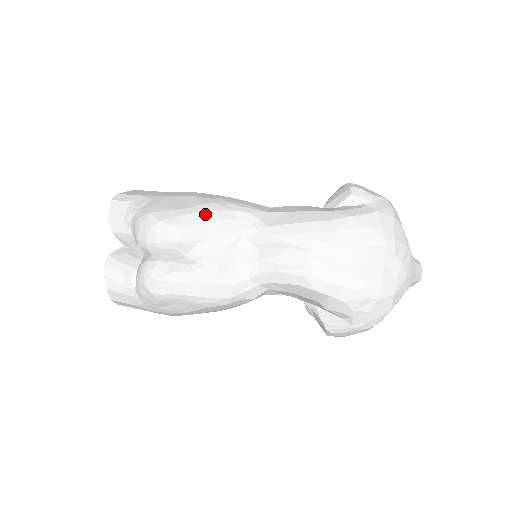
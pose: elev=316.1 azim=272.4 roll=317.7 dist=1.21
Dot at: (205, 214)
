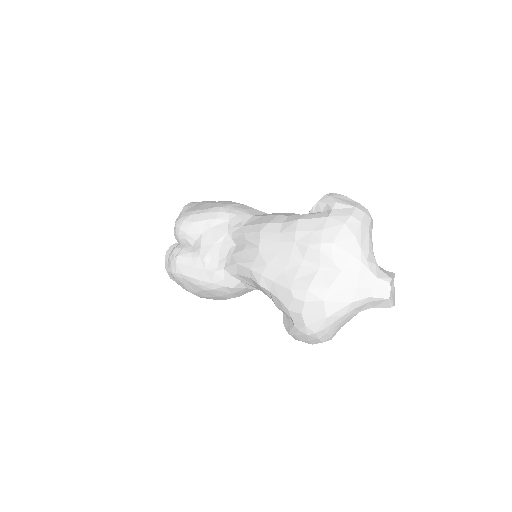
Dot at: (208, 214)
